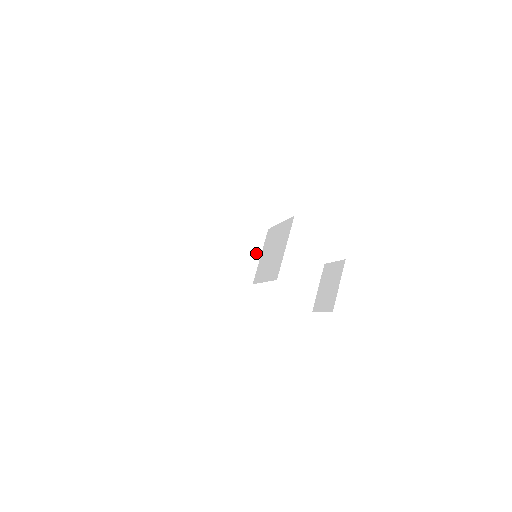
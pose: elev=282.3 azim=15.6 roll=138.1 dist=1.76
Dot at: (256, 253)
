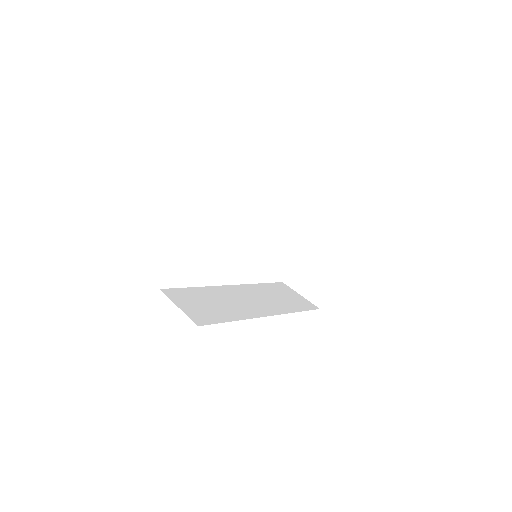
Dot at: (239, 293)
